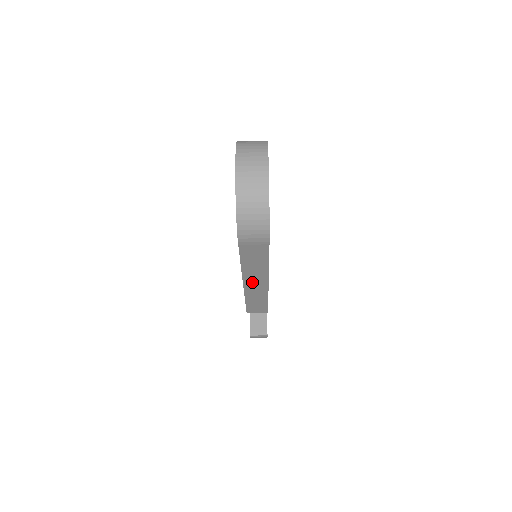
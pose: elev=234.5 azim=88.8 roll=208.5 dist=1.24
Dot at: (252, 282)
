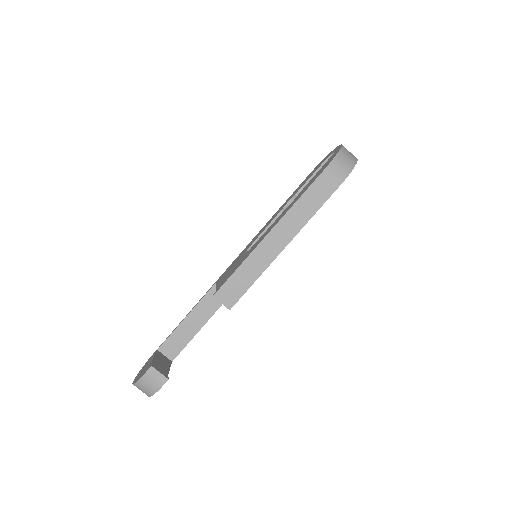
Dot at: (279, 233)
